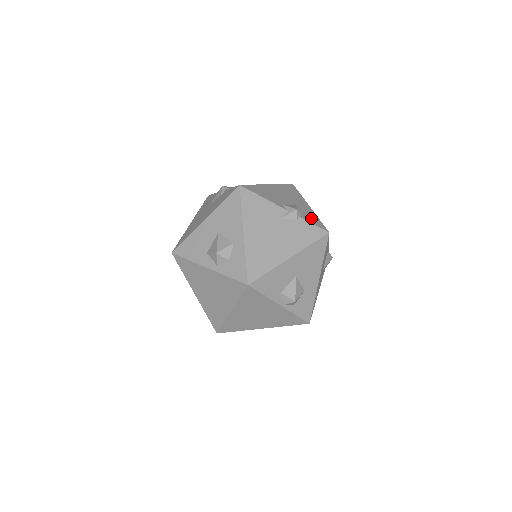
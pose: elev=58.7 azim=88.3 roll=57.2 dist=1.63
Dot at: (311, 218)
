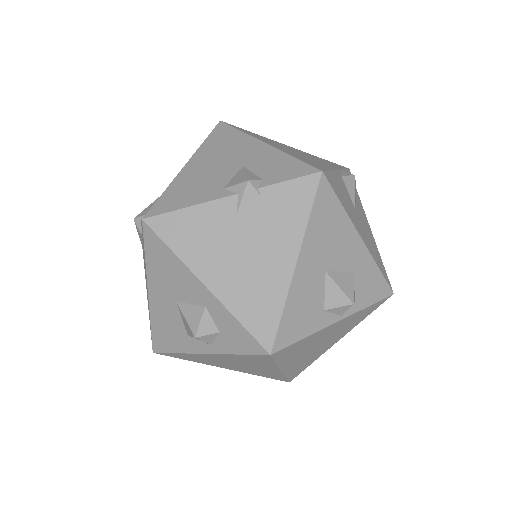
Dot at: (279, 169)
